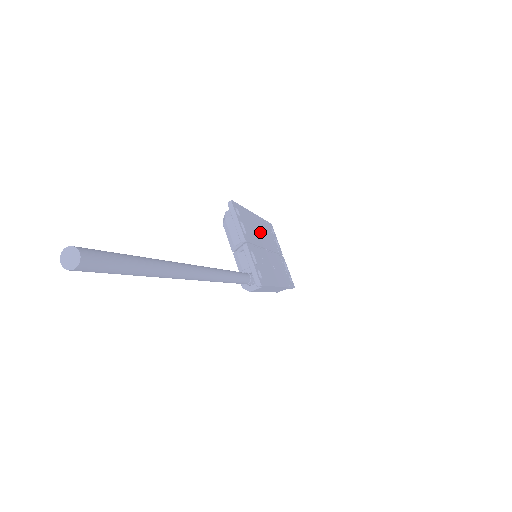
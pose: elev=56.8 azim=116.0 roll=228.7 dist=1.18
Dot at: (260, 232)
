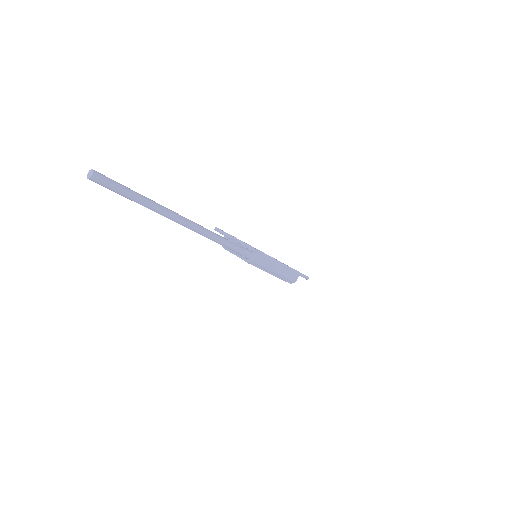
Dot at: occluded
